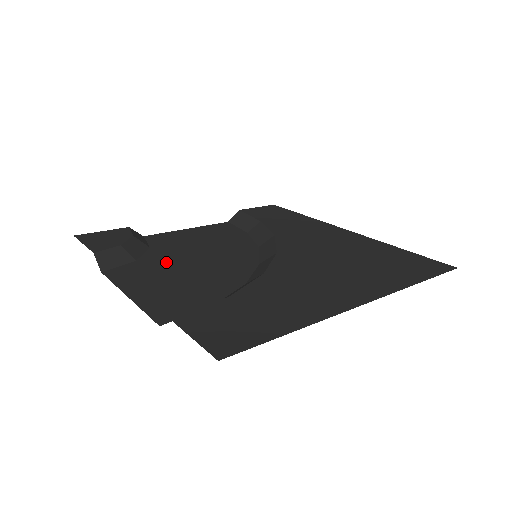
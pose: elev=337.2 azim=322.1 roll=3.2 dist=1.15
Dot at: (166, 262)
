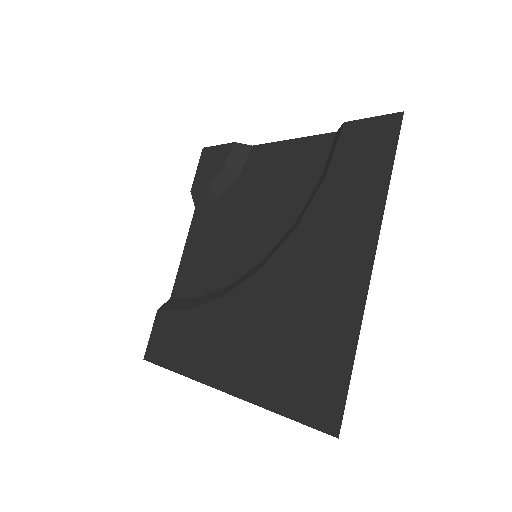
Dot at: (225, 214)
